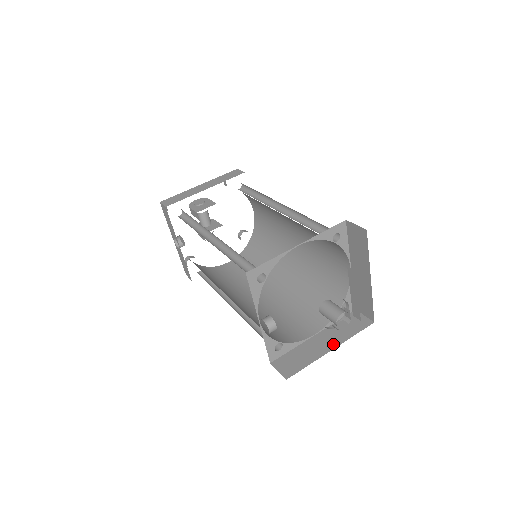
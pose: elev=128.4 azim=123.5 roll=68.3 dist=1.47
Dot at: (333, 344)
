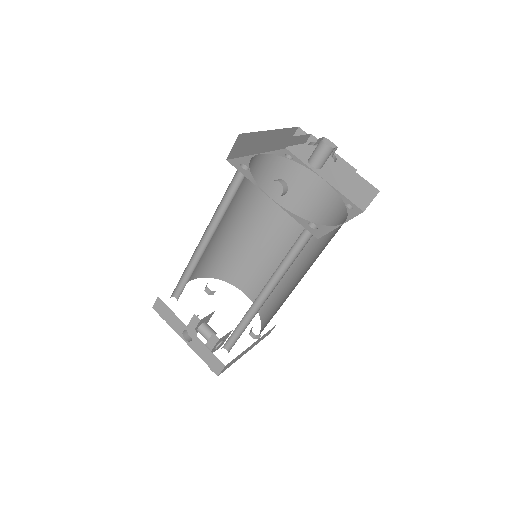
Dot at: occluded
